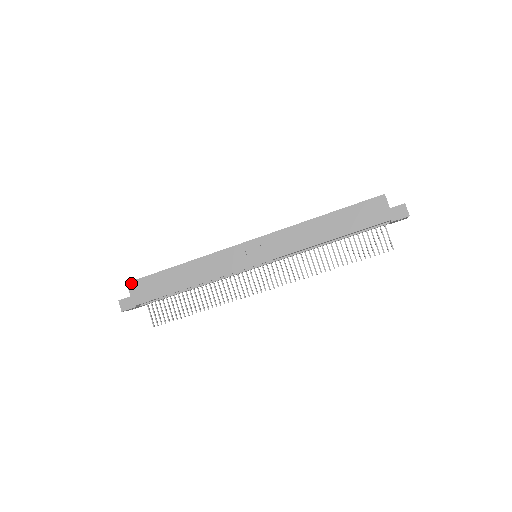
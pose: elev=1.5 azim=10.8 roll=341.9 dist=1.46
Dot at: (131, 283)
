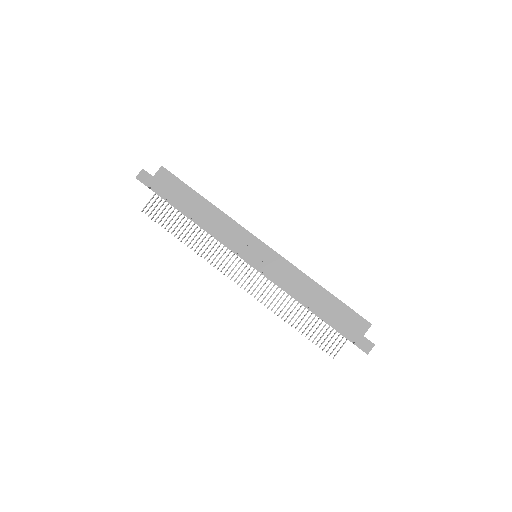
Dot at: (164, 169)
